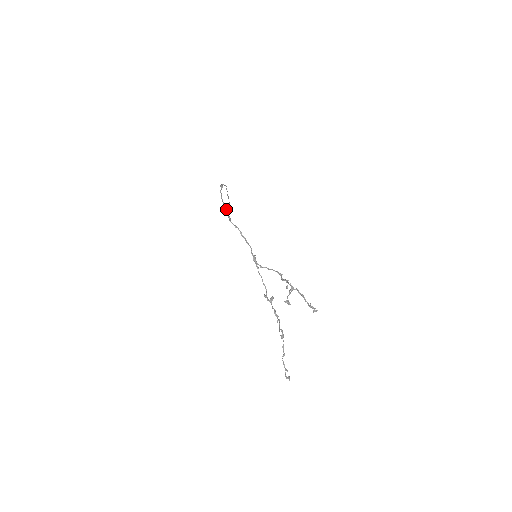
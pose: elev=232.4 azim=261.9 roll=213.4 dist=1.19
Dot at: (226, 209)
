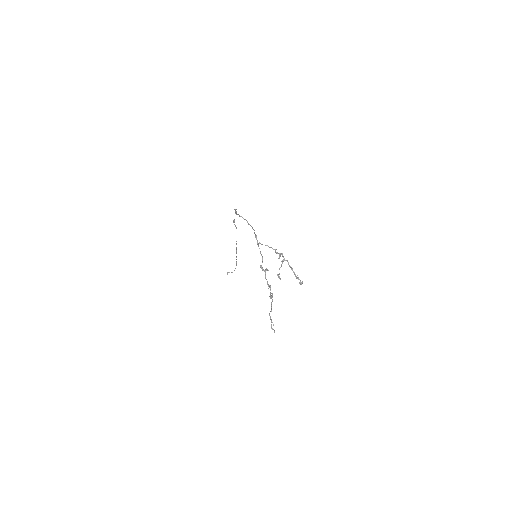
Dot at: (232, 272)
